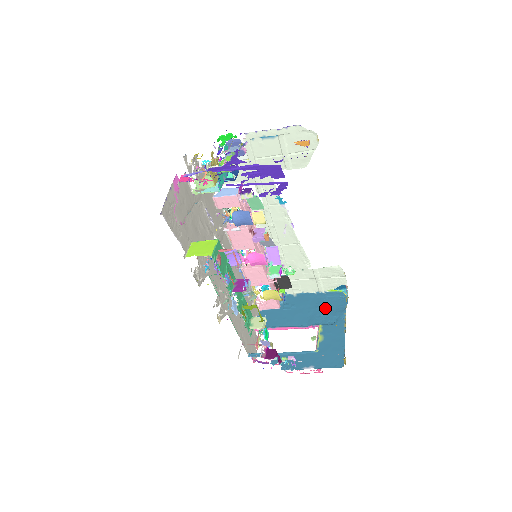
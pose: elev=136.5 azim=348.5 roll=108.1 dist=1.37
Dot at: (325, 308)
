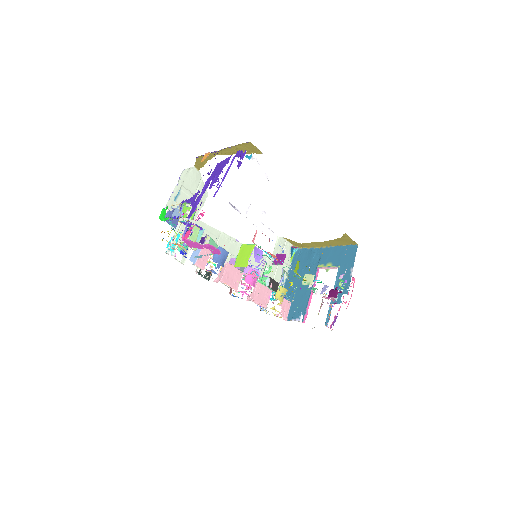
Dot at: (304, 264)
